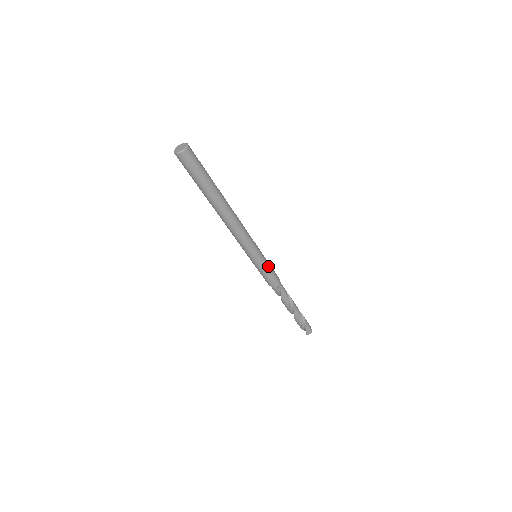
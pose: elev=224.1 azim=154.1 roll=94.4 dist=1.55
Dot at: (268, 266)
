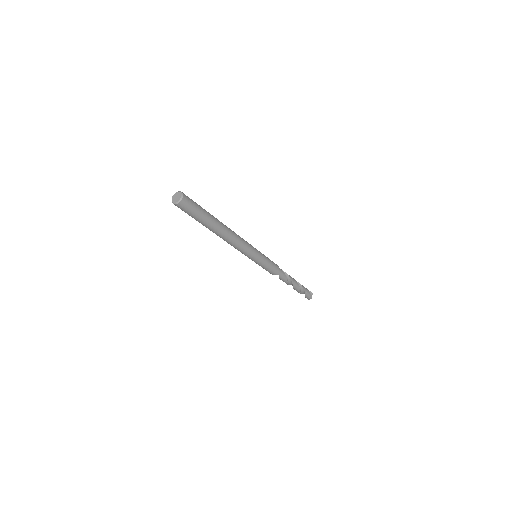
Dot at: (266, 265)
